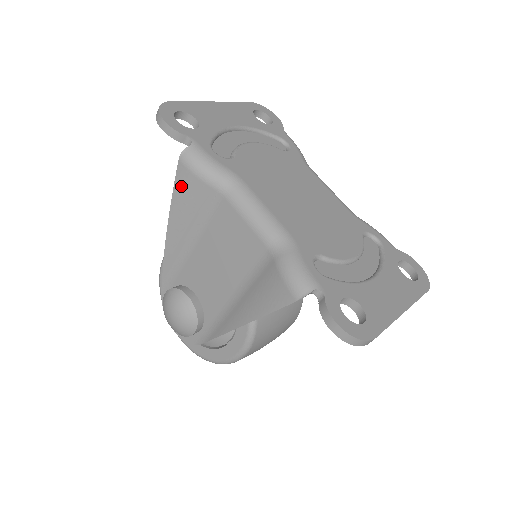
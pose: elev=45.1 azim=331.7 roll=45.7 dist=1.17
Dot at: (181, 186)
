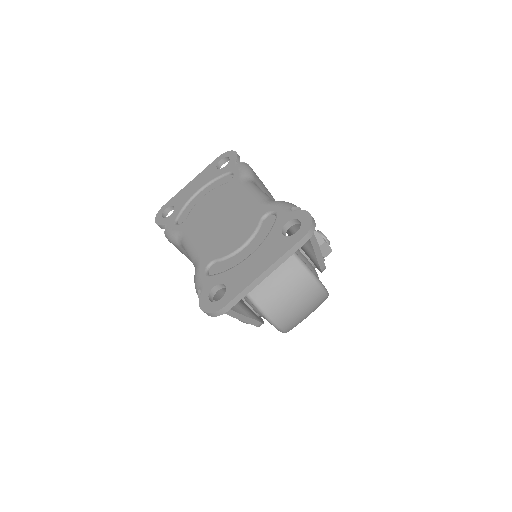
Dot at: occluded
